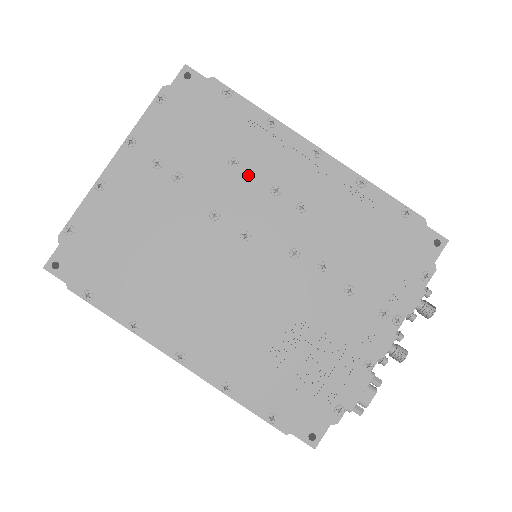
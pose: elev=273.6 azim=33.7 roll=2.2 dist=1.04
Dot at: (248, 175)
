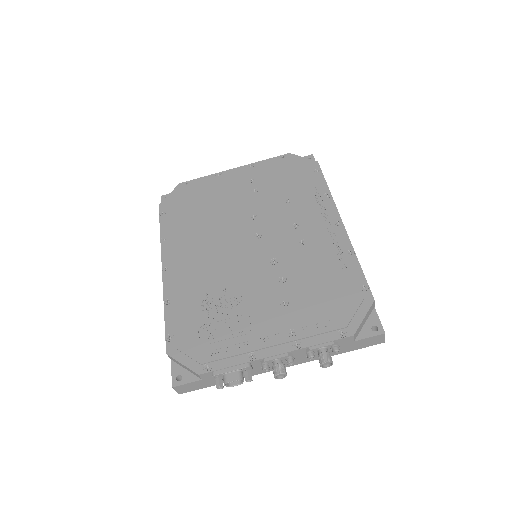
Dot at: (289, 210)
